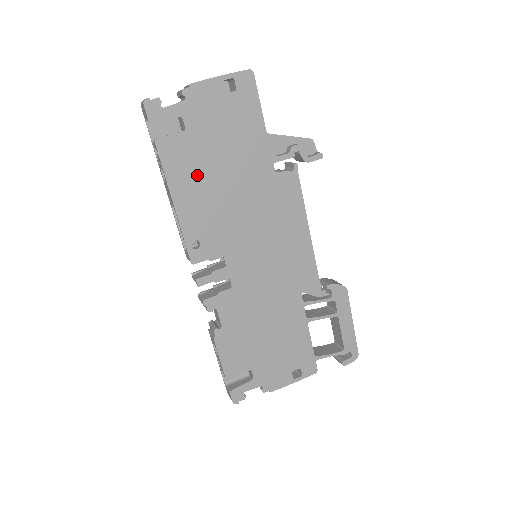
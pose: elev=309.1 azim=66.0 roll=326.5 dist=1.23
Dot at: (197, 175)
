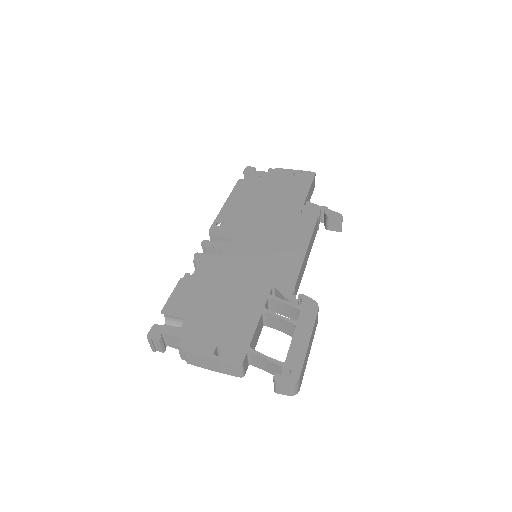
Dot at: (249, 197)
